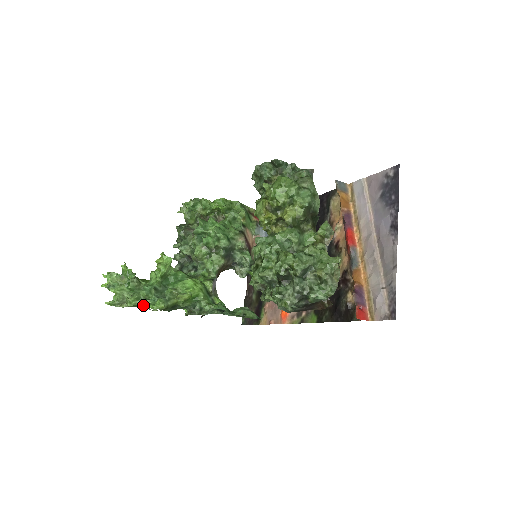
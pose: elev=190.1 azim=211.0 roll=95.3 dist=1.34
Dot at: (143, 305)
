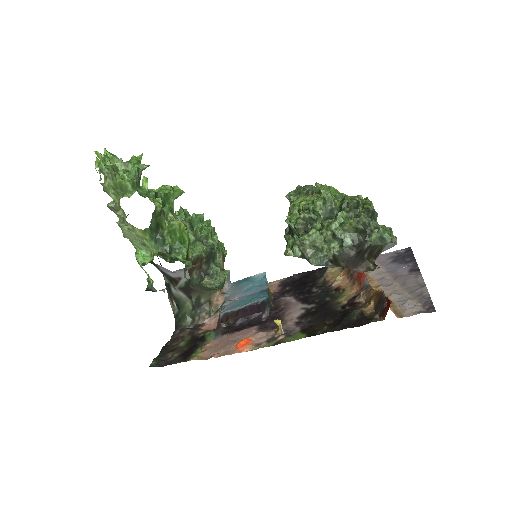
Dot at: (146, 184)
